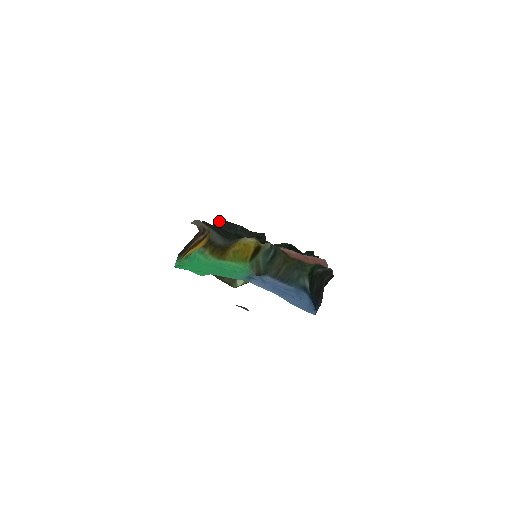
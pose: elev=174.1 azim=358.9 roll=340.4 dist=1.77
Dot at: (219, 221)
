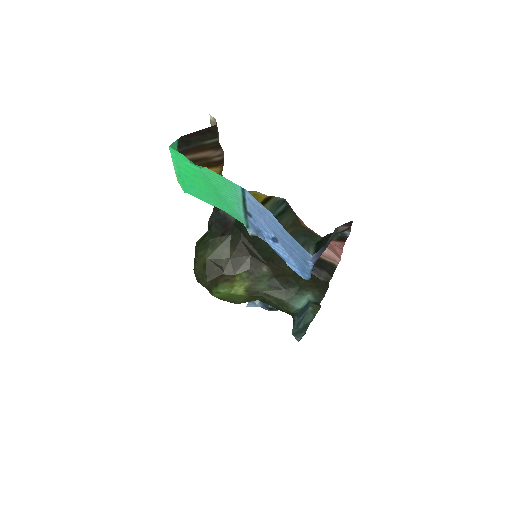
Dot at: occluded
